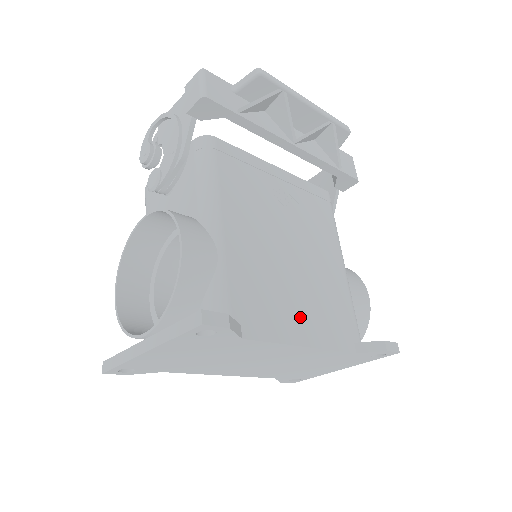
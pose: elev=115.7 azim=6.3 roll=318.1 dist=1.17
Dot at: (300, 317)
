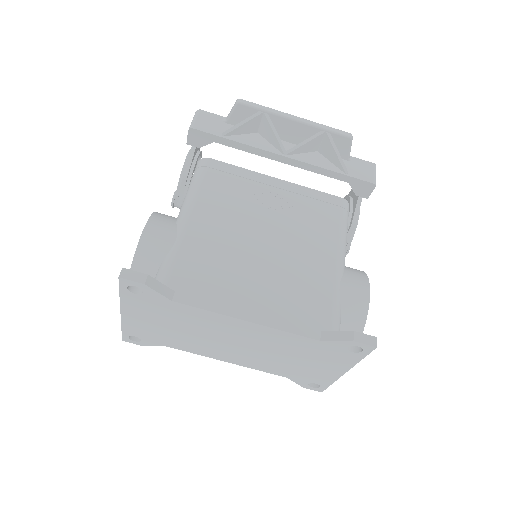
Dot at: (250, 296)
